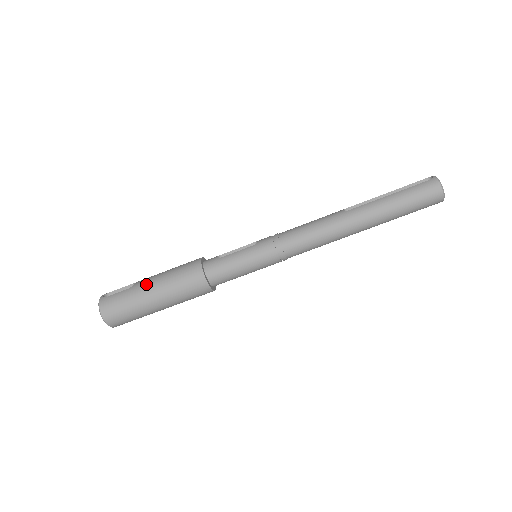
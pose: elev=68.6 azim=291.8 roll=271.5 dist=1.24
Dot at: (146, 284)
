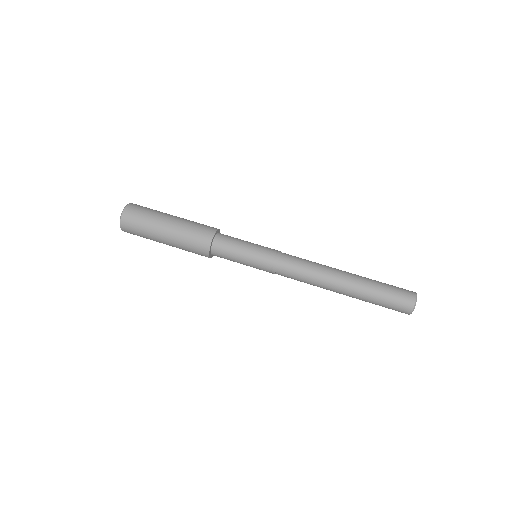
Dot at: occluded
